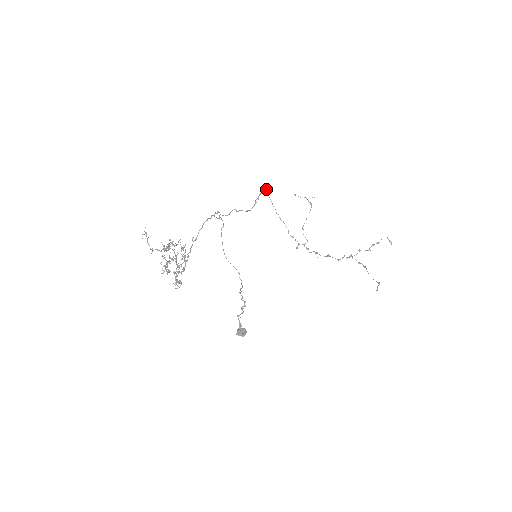
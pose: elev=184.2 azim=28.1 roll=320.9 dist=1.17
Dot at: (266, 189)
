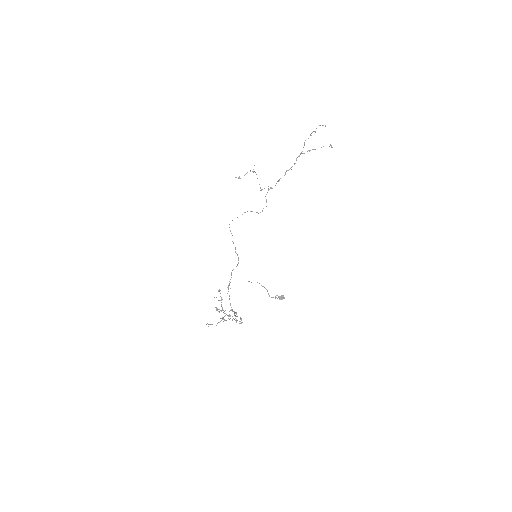
Dot at: (229, 224)
